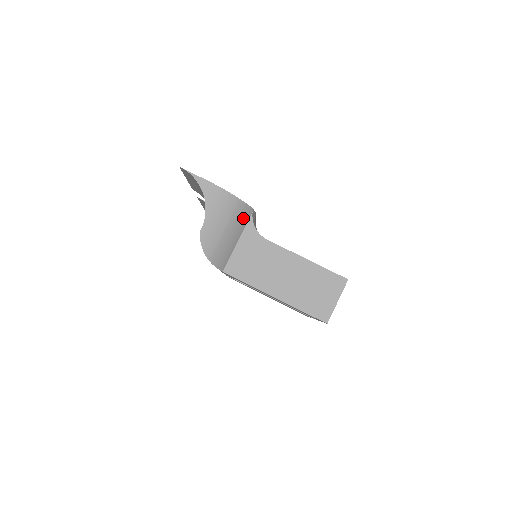
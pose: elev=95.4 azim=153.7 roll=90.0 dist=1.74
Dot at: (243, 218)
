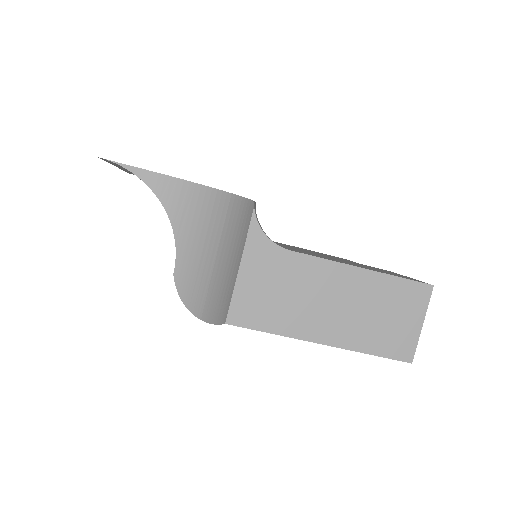
Dot at: (242, 224)
